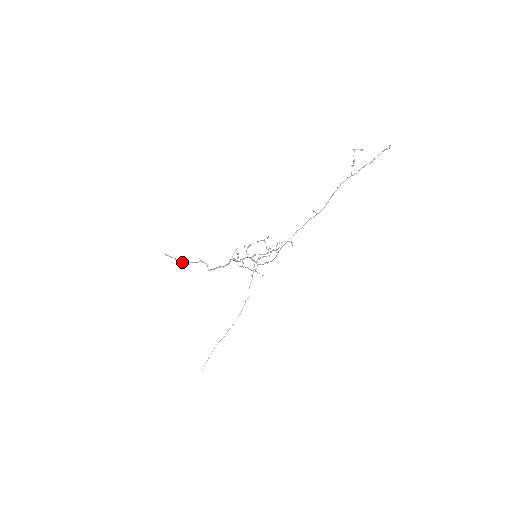
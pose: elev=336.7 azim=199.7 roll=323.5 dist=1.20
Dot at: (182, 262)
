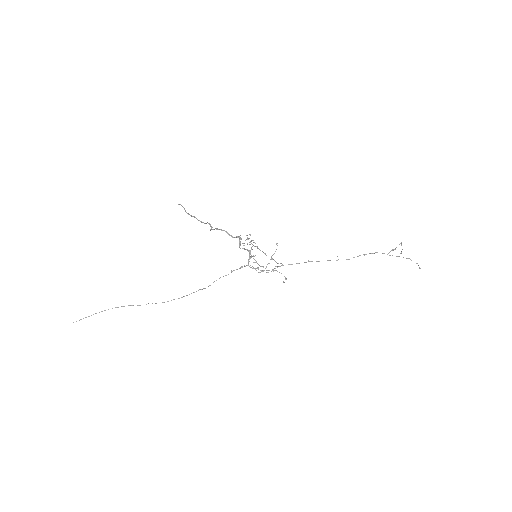
Dot at: occluded
